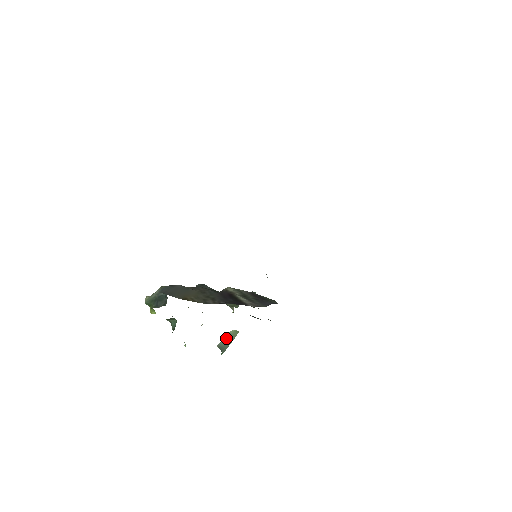
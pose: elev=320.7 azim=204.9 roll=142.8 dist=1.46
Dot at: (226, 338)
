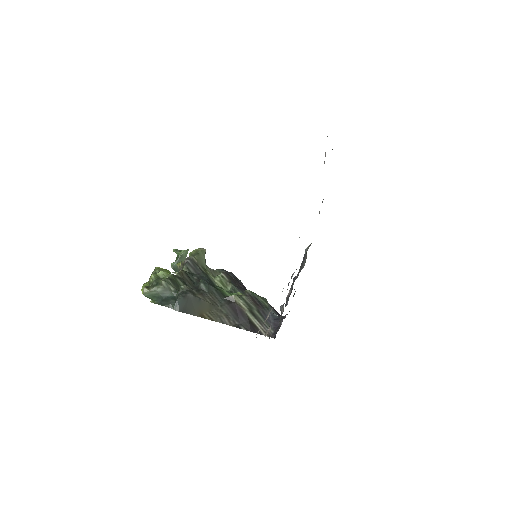
Dot at: (179, 259)
